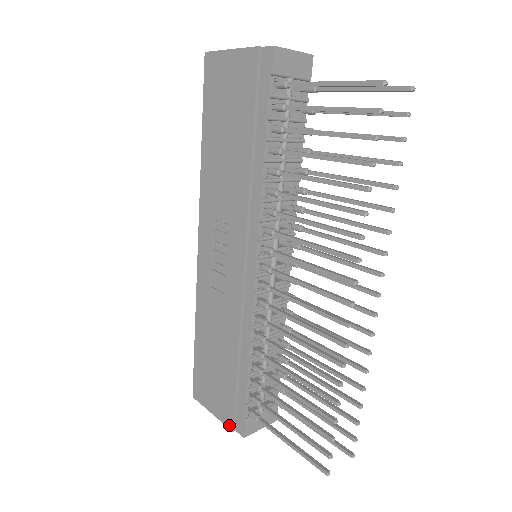
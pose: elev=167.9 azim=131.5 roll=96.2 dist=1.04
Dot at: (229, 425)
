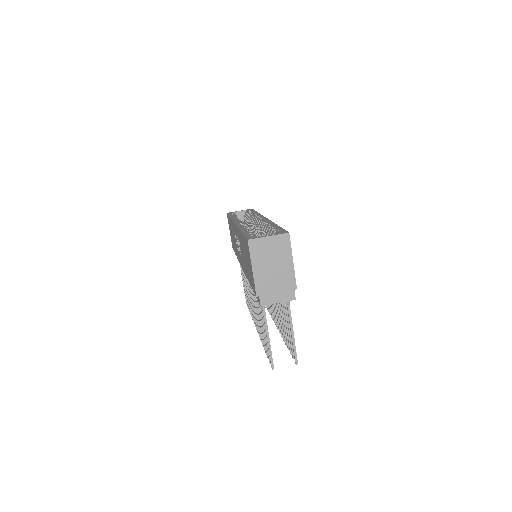
Dot at: (232, 246)
